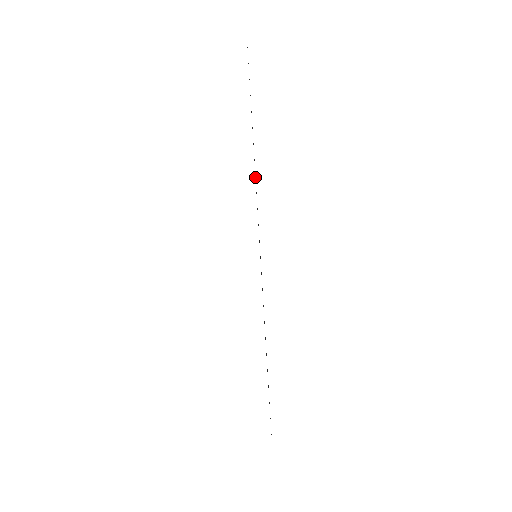
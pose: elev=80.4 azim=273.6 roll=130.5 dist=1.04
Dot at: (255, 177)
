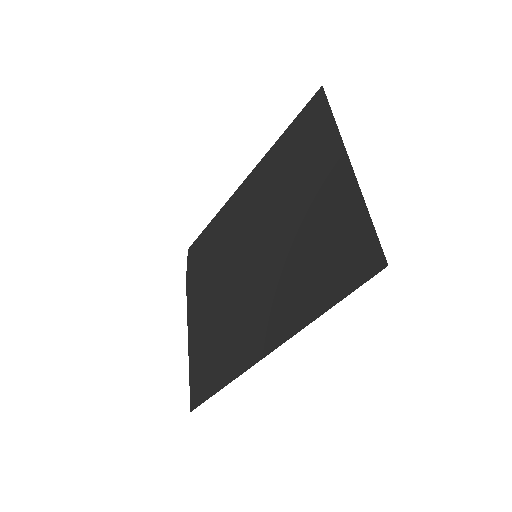
Dot at: occluded
